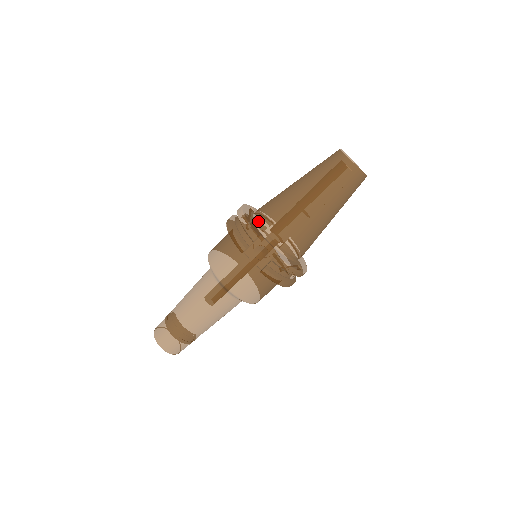
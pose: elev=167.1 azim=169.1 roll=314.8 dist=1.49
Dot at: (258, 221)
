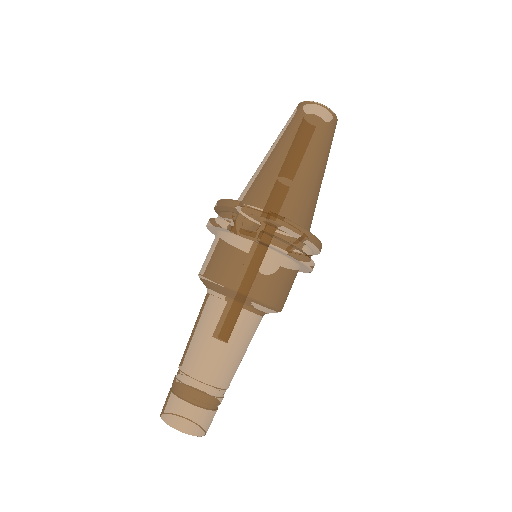
Dot at: occluded
